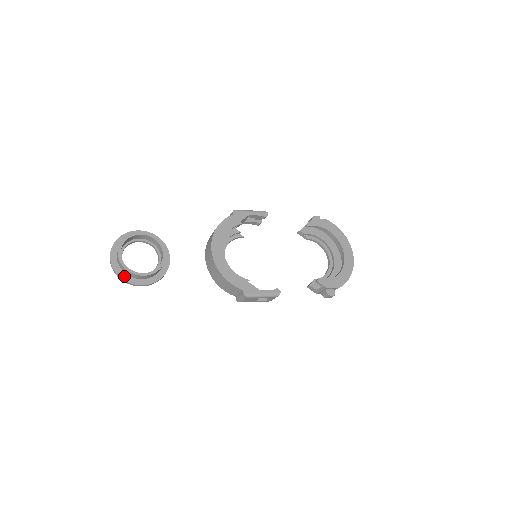
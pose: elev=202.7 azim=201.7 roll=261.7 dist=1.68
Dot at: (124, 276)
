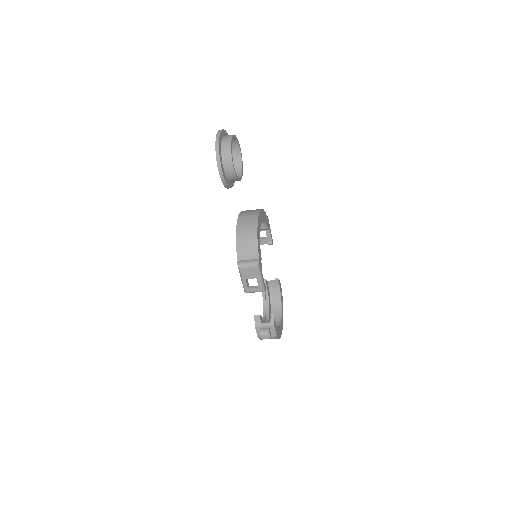
Dot at: (220, 151)
